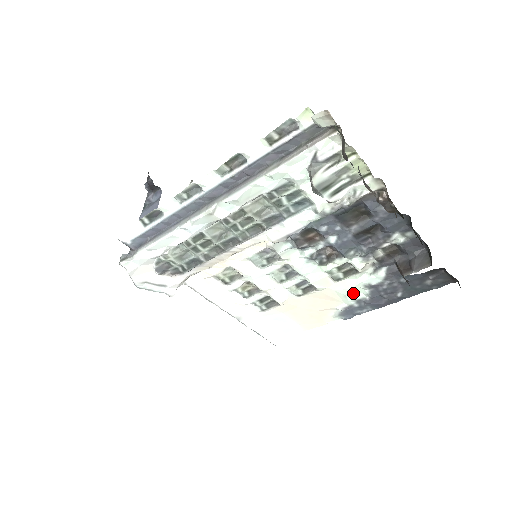
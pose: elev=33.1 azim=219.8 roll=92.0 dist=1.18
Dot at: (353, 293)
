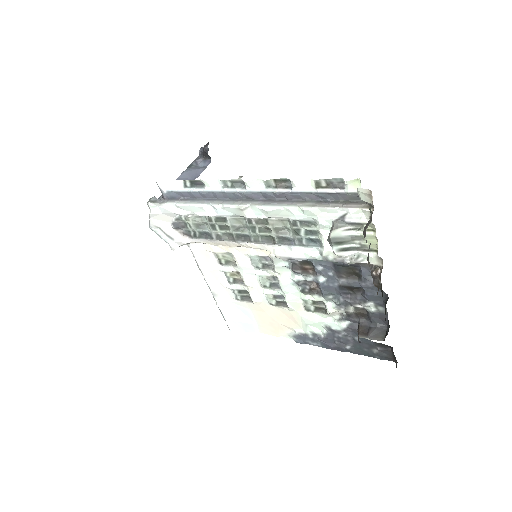
Dot at: (314, 326)
